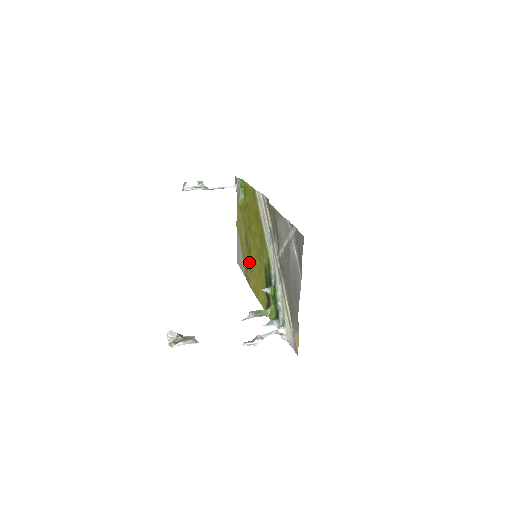
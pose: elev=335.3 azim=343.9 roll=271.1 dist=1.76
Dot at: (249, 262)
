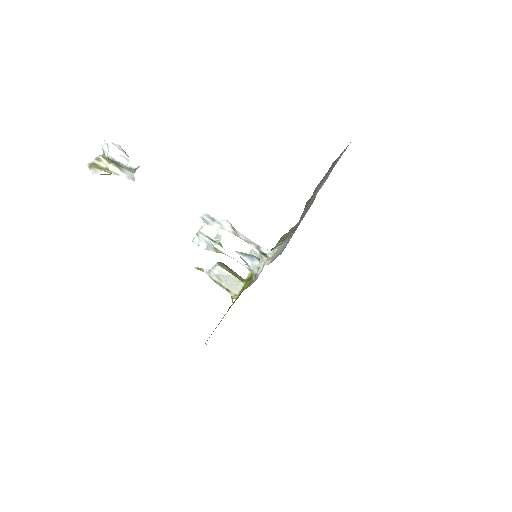
Dot at: occluded
